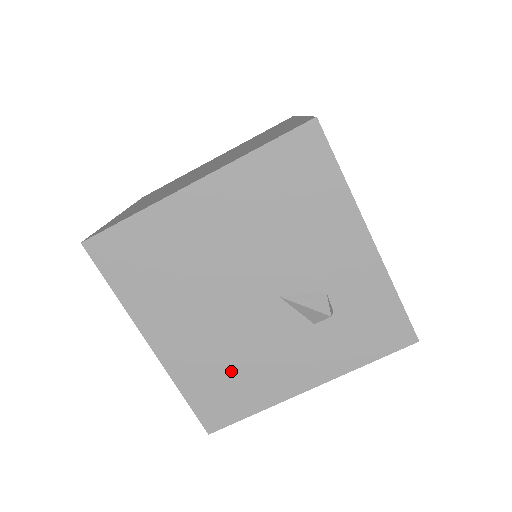
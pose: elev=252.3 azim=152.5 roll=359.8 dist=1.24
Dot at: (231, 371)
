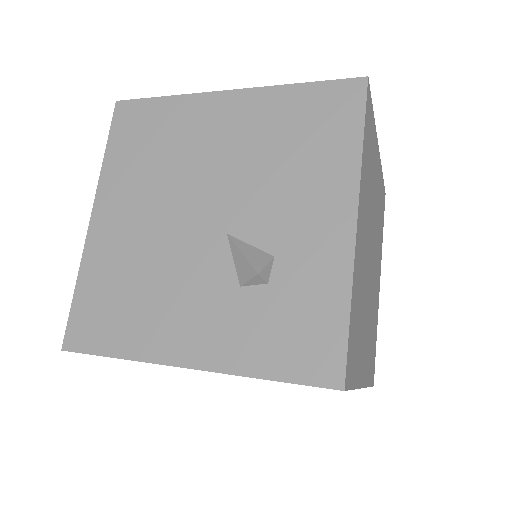
Dot at: (131, 289)
